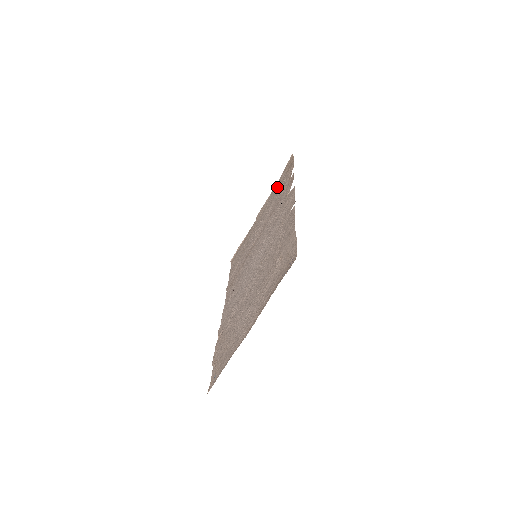
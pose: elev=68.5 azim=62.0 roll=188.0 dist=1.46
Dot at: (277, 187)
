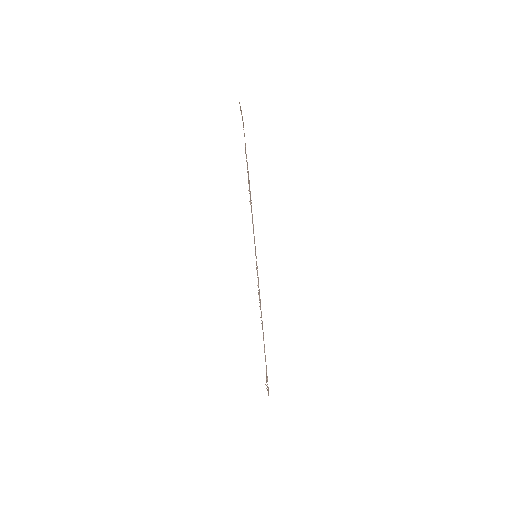
Dot at: occluded
